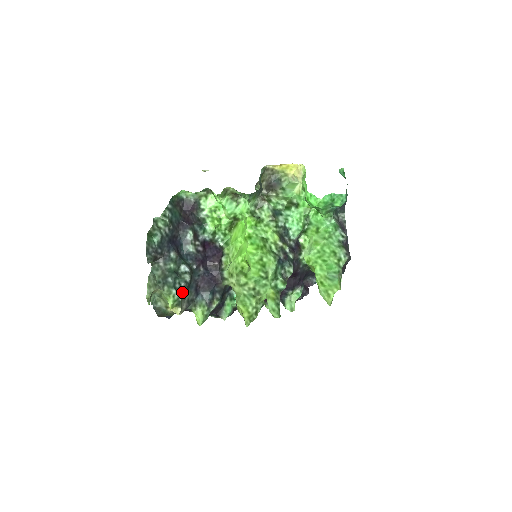
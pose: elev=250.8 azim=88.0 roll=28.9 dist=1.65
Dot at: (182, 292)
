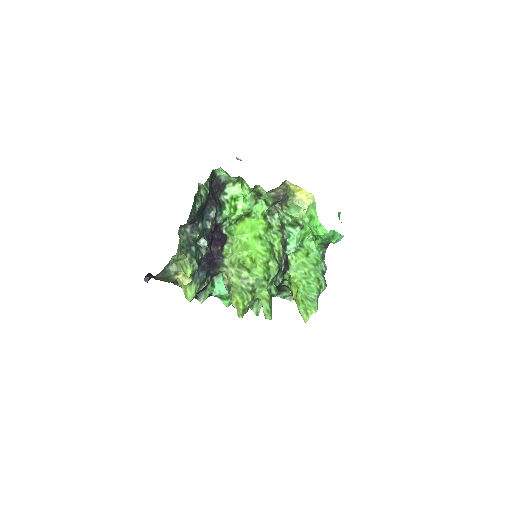
Dot at: occluded
